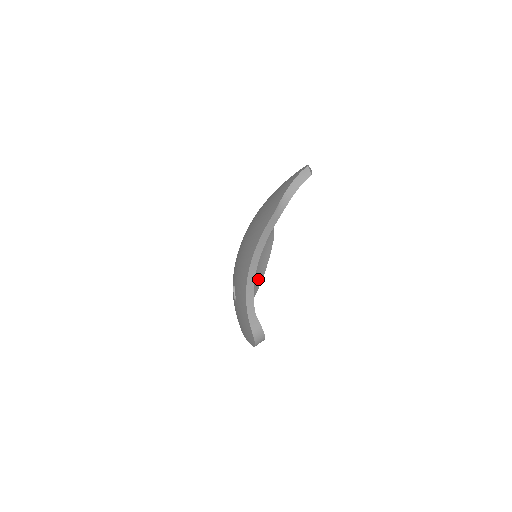
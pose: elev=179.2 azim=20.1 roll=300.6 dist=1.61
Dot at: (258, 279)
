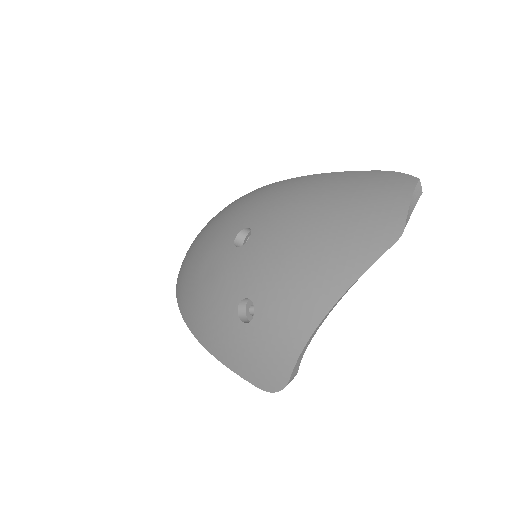
Dot at: occluded
